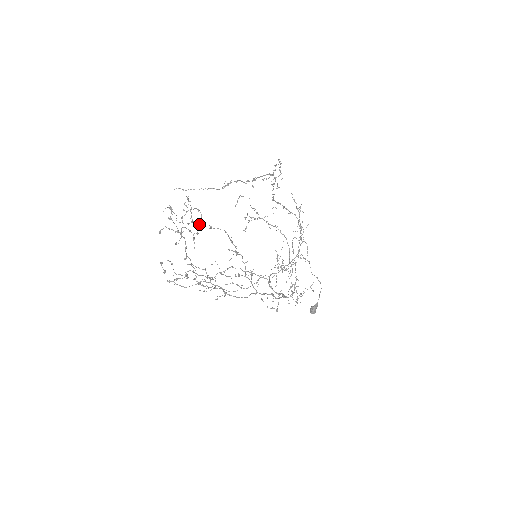
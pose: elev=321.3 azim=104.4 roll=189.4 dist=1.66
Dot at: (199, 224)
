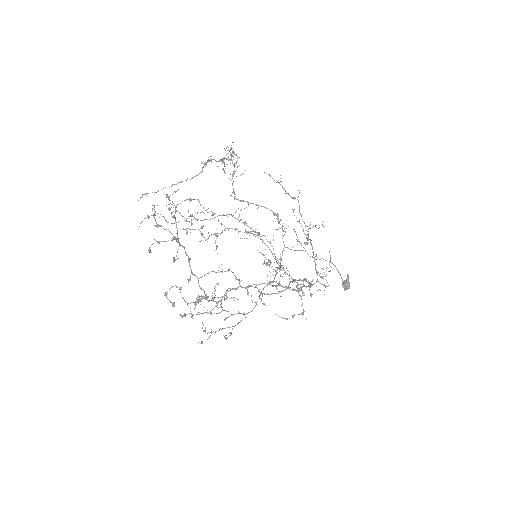
Dot at: (196, 219)
